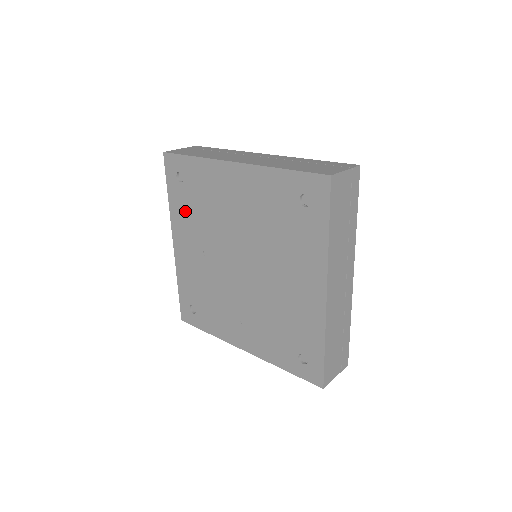
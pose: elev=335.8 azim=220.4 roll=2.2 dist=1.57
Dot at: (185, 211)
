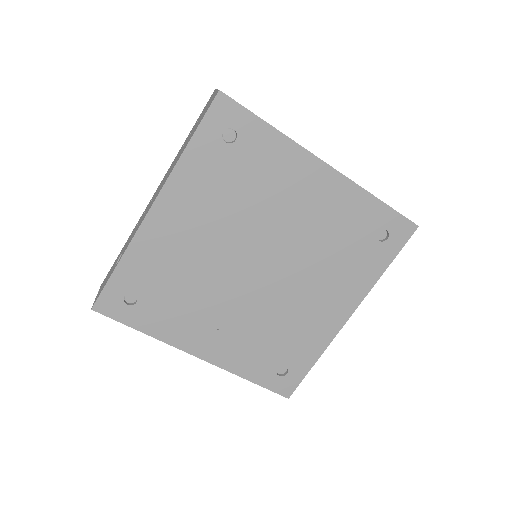
Dot at: (209, 179)
